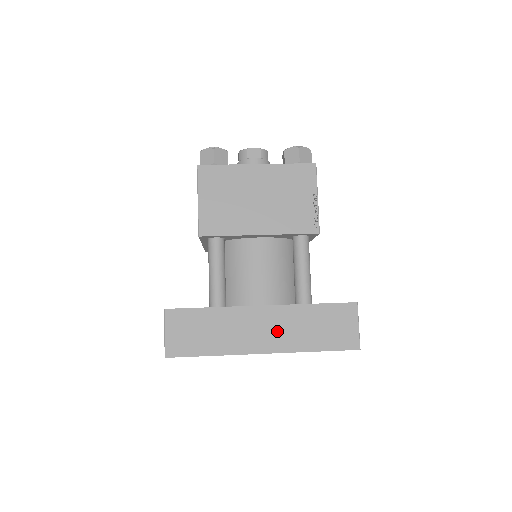
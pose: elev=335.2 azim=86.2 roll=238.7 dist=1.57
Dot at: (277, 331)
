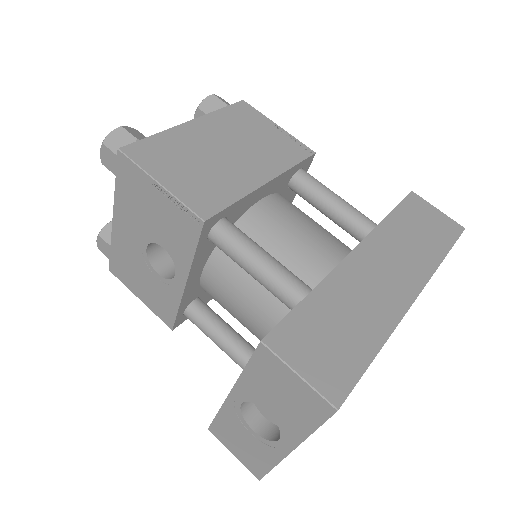
Dot at: (396, 264)
